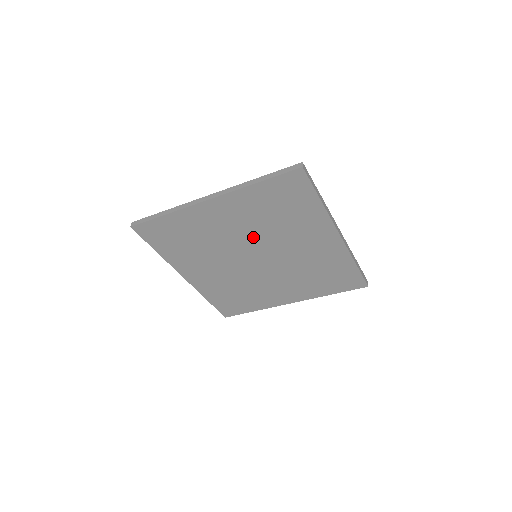
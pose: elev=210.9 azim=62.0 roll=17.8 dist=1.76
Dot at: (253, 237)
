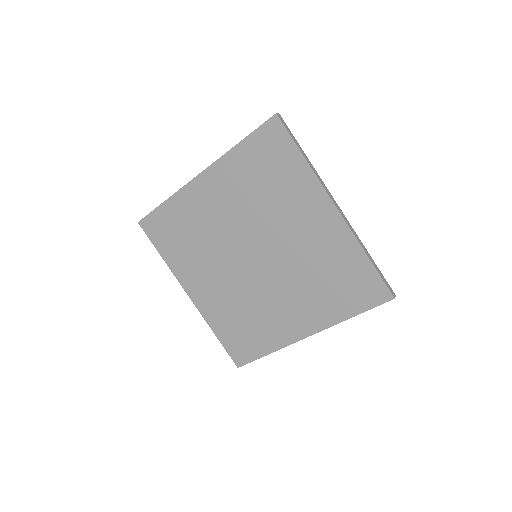
Dot at: (247, 223)
